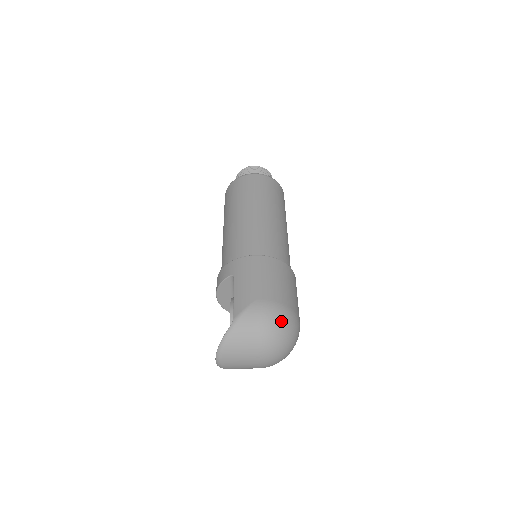
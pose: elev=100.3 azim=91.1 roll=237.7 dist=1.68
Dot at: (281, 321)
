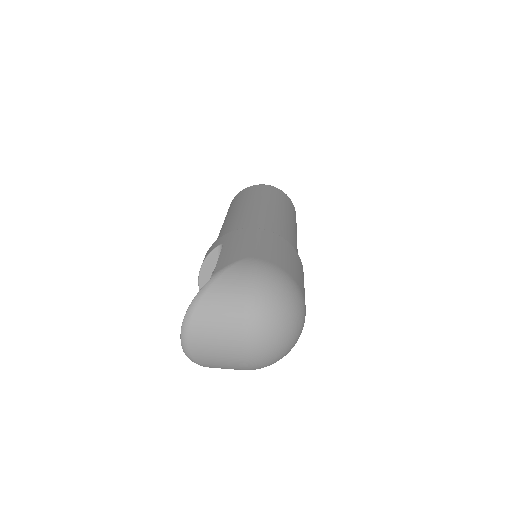
Dot at: (279, 286)
